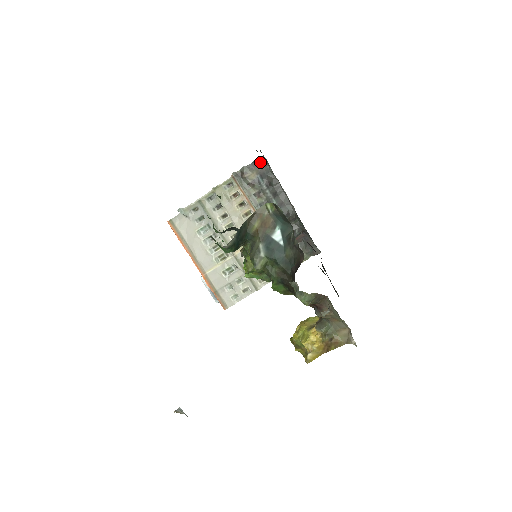
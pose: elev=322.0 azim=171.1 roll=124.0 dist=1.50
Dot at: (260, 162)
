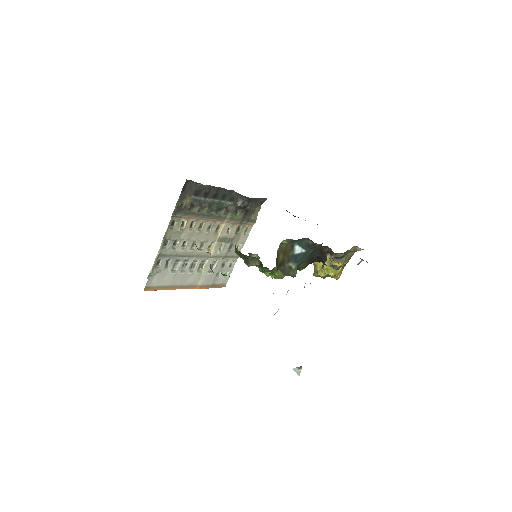
Dot at: (187, 187)
